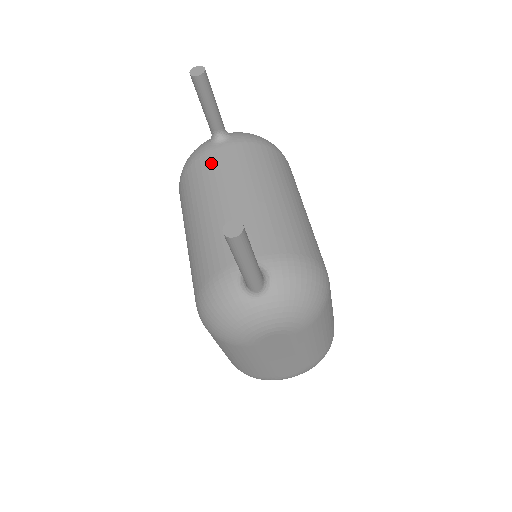
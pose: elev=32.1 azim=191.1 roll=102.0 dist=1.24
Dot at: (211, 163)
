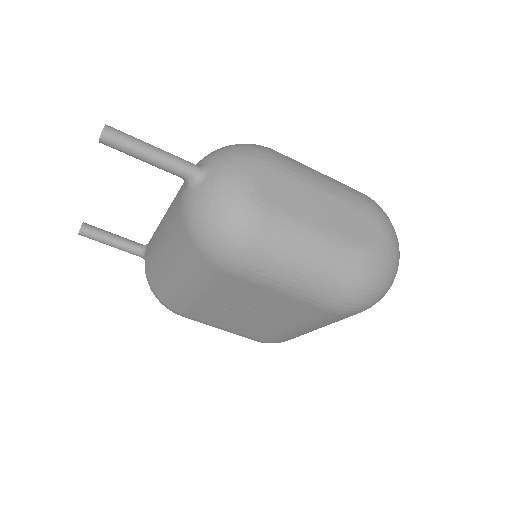
Dot at: (148, 251)
